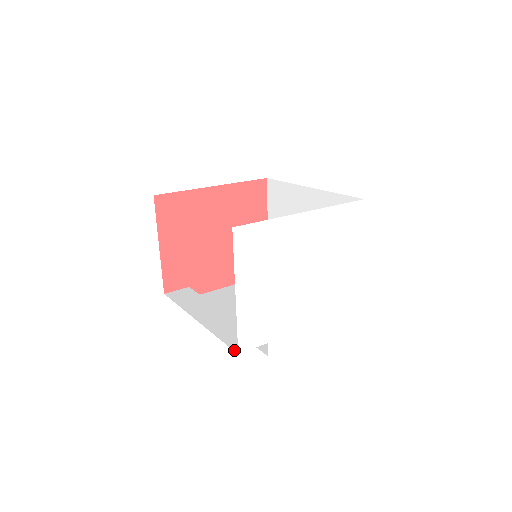
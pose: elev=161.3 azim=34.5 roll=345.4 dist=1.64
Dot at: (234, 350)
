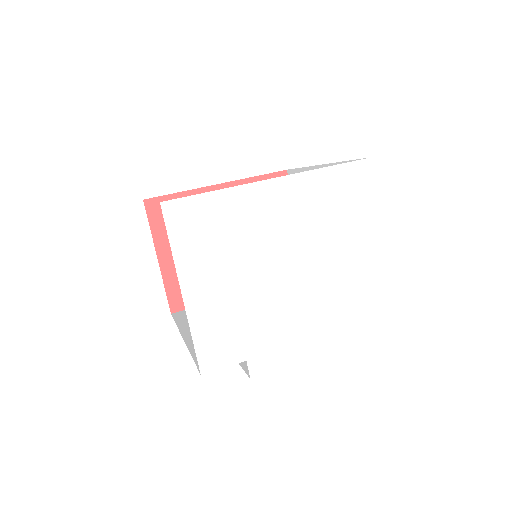
Dot at: (199, 370)
